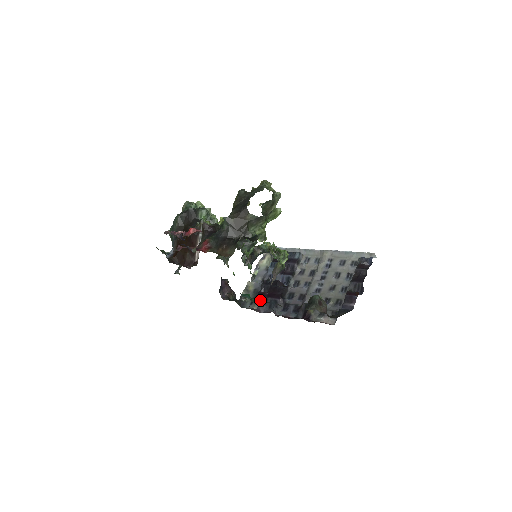
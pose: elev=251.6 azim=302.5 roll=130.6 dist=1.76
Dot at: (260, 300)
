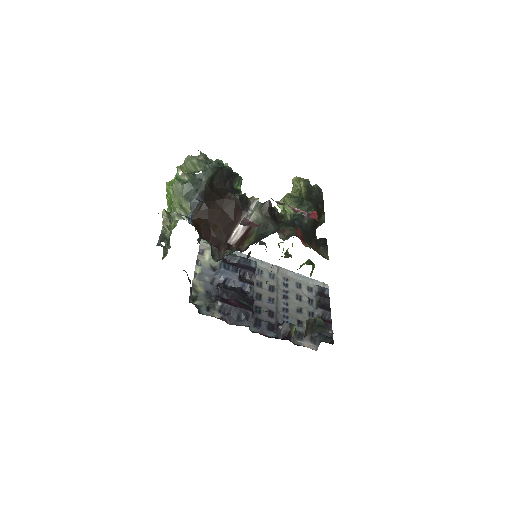
Dot at: (224, 308)
